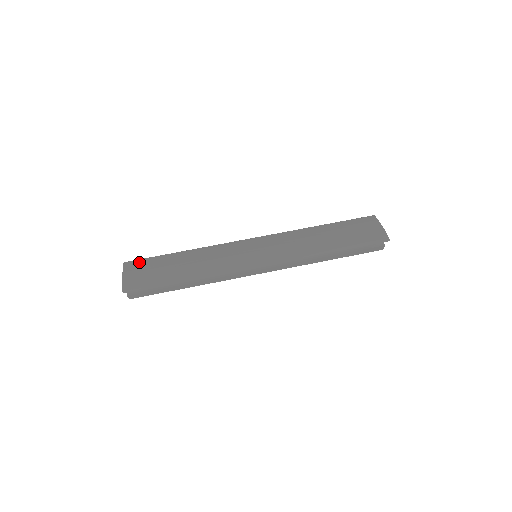
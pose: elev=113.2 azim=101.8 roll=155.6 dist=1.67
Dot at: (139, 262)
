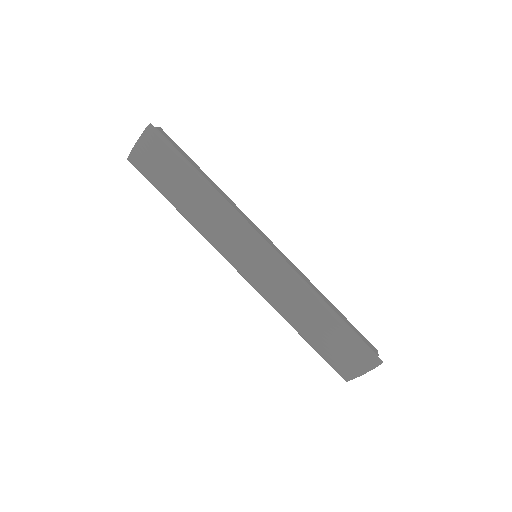
Dot at: (158, 145)
